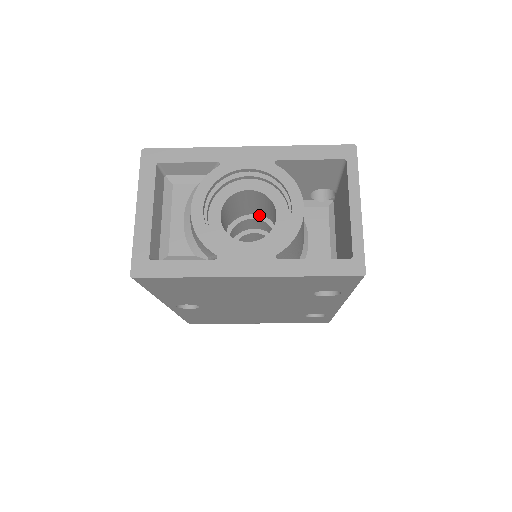
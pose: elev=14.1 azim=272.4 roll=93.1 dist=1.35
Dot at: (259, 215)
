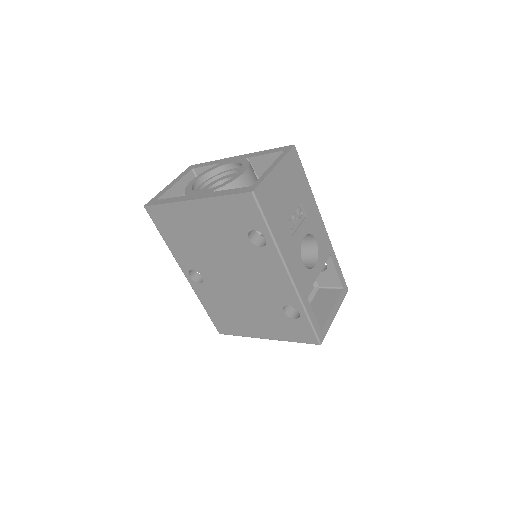
Dot at: occluded
